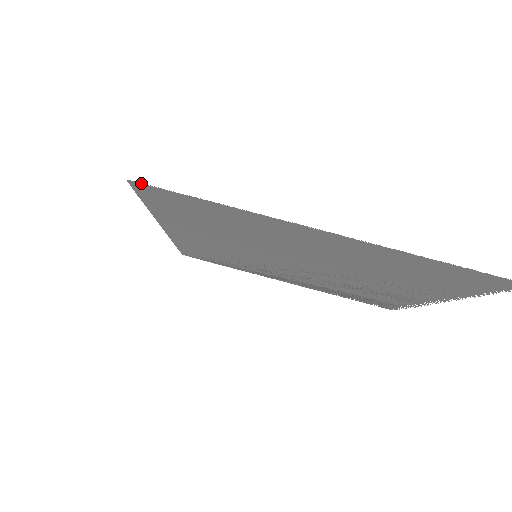
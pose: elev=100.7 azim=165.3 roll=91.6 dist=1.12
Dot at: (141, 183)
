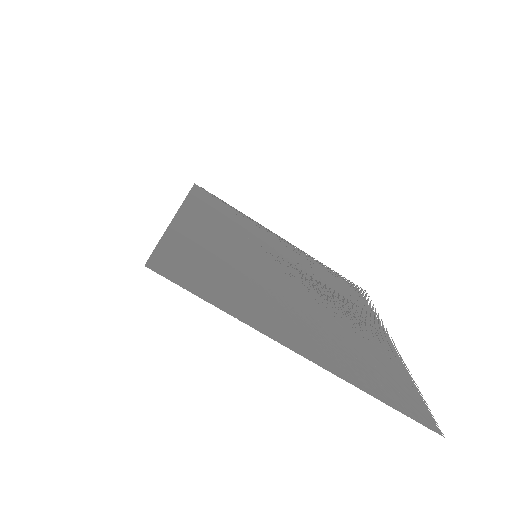
Dot at: occluded
